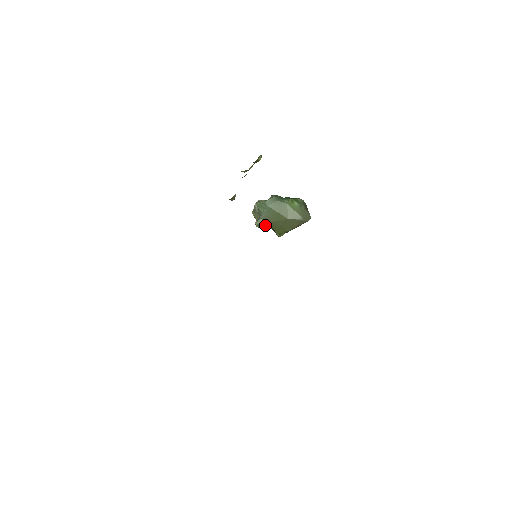
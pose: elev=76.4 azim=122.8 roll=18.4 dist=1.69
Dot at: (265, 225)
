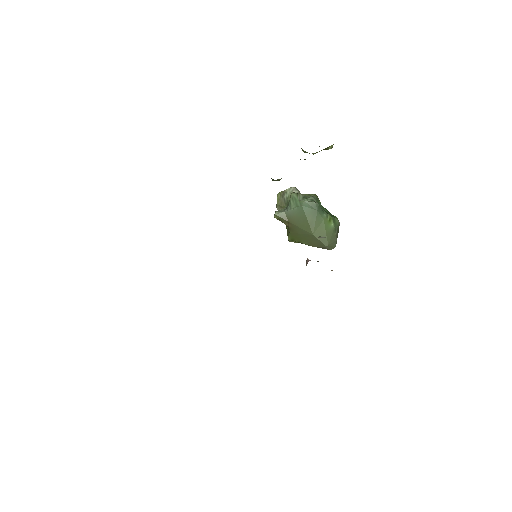
Dot at: (284, 221)
